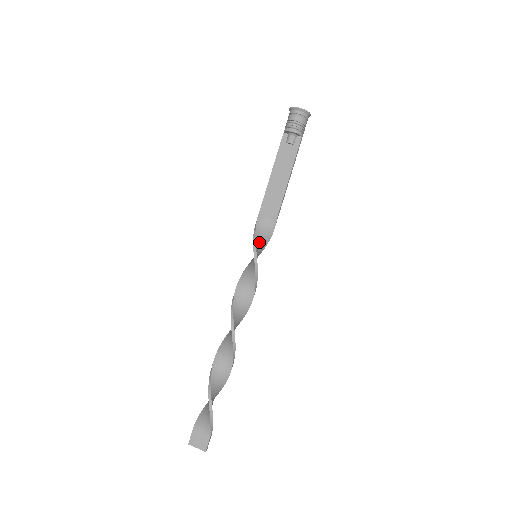
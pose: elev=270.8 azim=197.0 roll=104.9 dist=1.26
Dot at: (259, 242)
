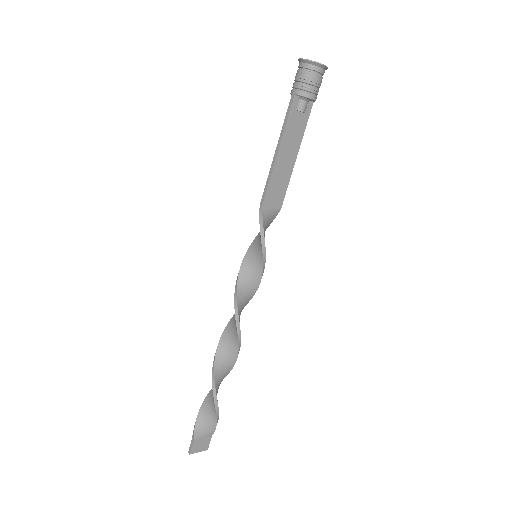
Dot at: (263, 242)
